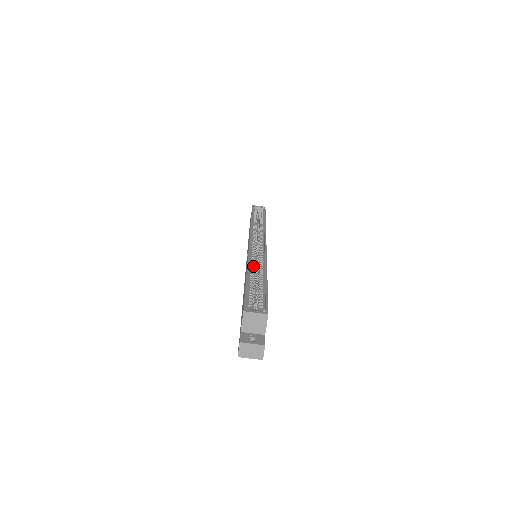
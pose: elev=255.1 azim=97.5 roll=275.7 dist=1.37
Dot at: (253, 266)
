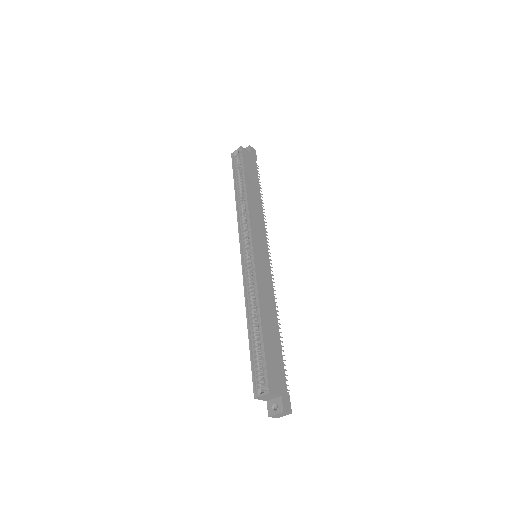
Dot at: (251, 304)
